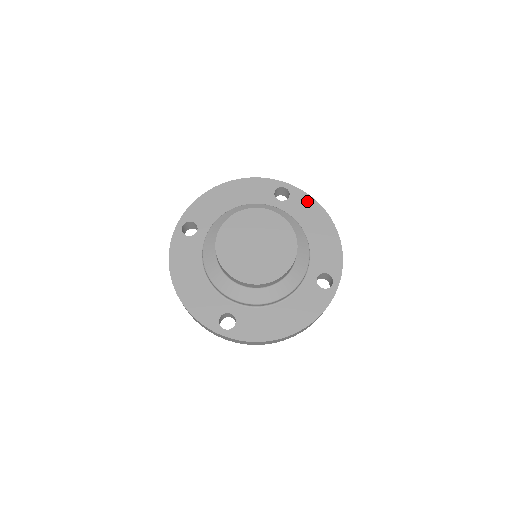
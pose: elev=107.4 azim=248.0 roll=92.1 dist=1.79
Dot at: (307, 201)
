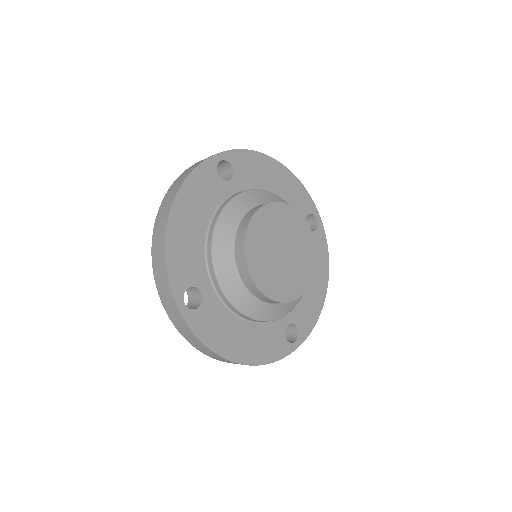
Dot at: (323, 248)
